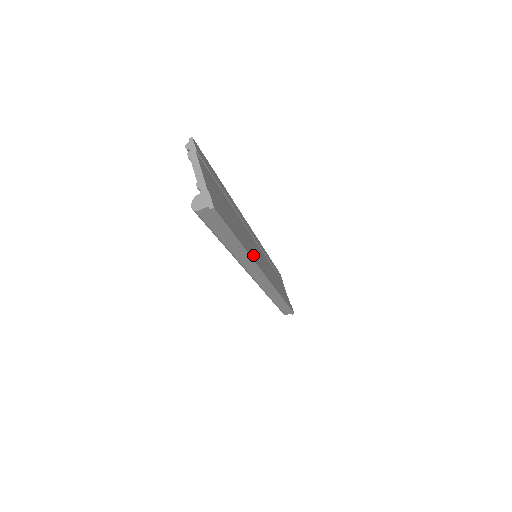
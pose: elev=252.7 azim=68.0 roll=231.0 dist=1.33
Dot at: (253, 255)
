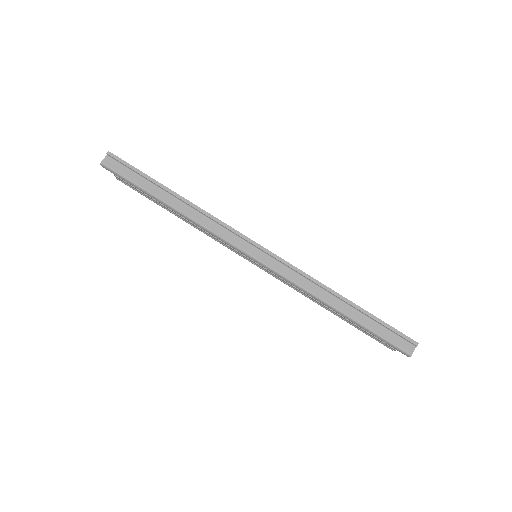
Dot at: occluded
